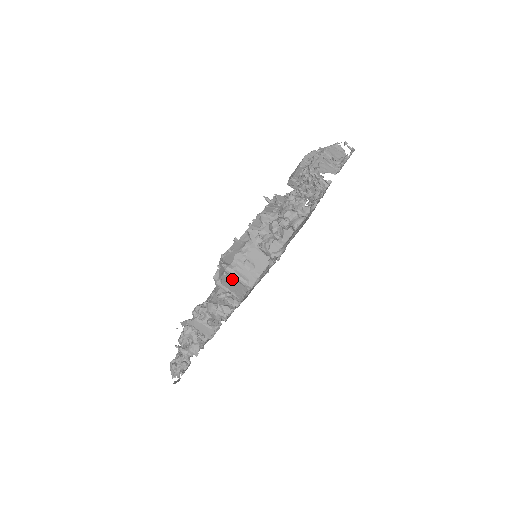
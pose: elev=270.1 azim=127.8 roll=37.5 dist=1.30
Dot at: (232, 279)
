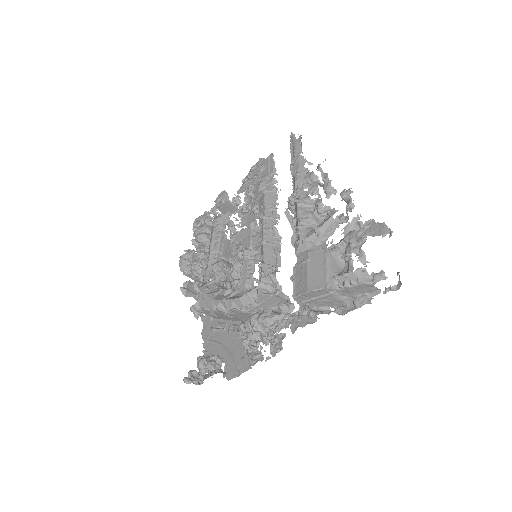
Dot at: occluded
